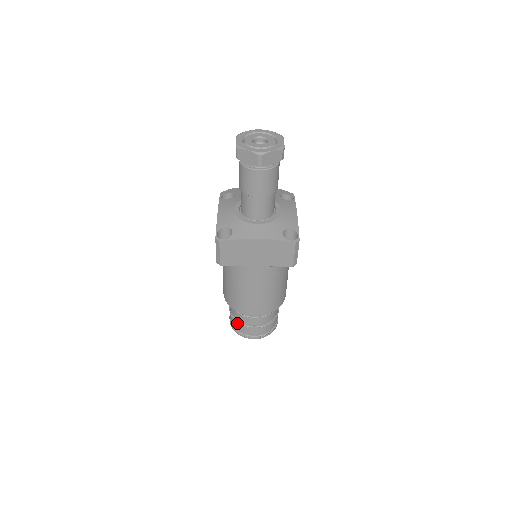
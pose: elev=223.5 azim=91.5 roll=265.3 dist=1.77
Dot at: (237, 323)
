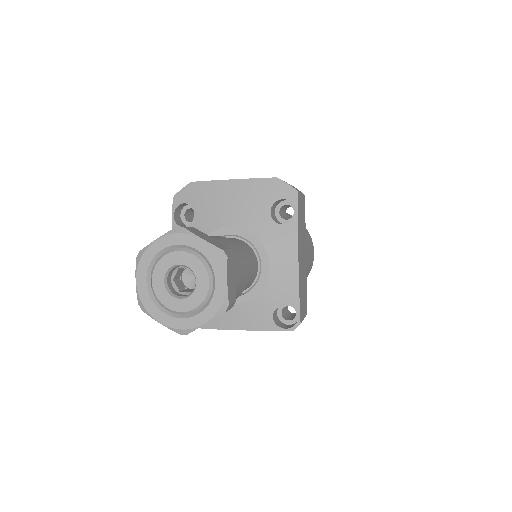
Dot at: occluded
